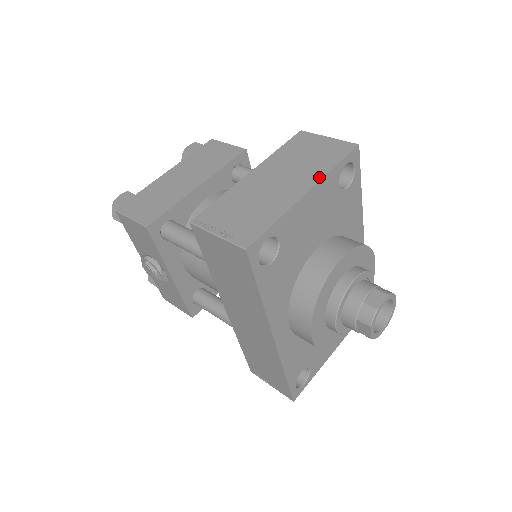
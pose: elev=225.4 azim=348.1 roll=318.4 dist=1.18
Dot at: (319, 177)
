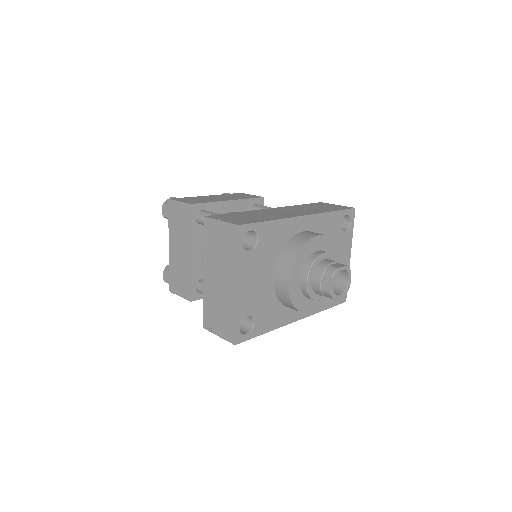
Dot at: (235, 271)
